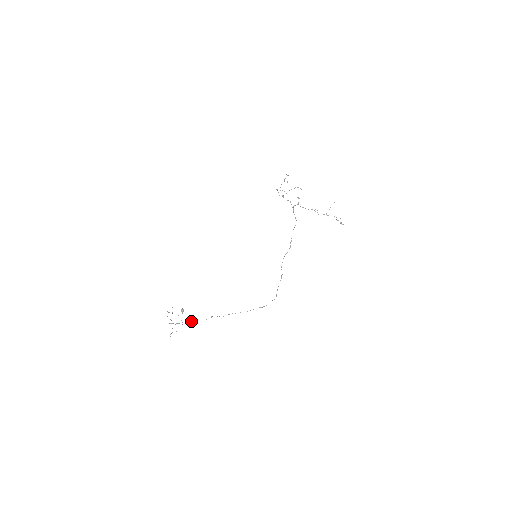
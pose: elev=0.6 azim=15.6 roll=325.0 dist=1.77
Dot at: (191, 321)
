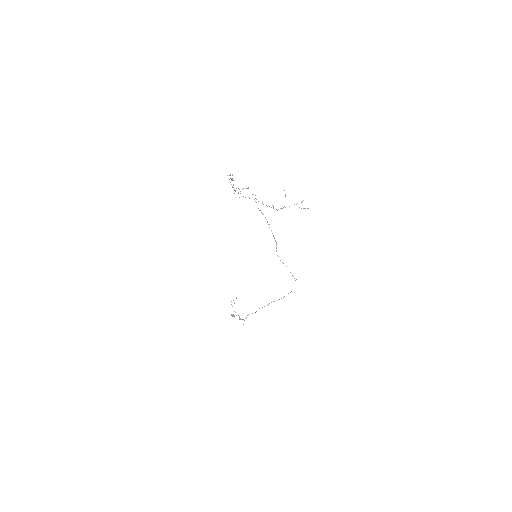
Dot at: occluded
